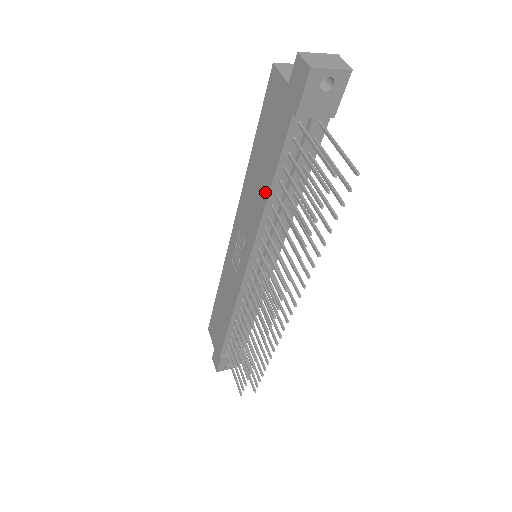
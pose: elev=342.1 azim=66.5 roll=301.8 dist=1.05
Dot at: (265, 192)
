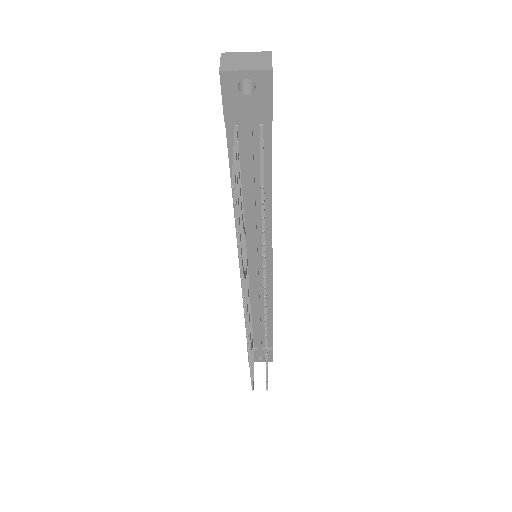
Dot at: occluded
